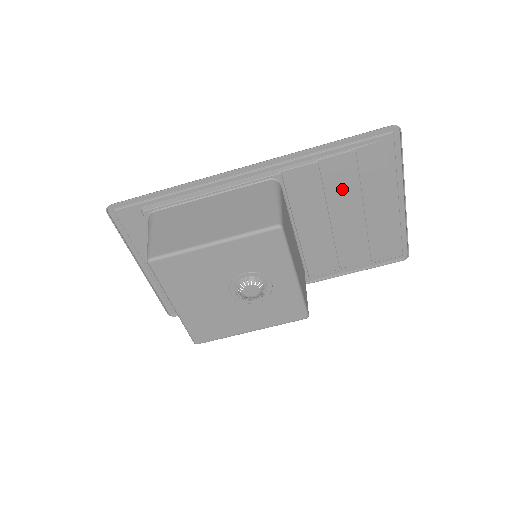
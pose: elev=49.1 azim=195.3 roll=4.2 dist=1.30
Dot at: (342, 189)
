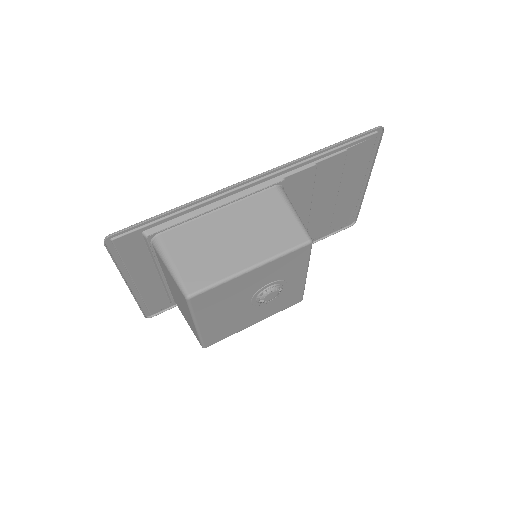
Dot at: (327, 182)
